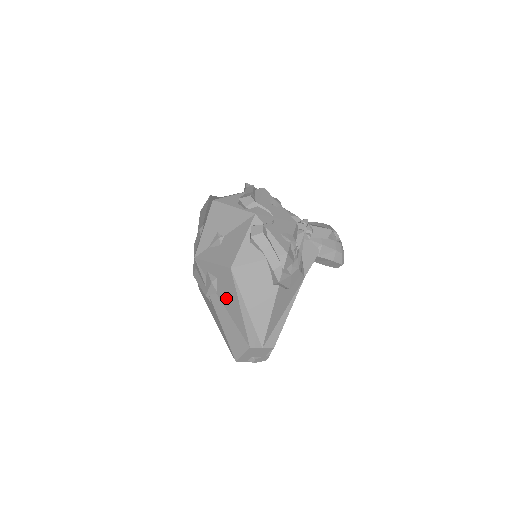
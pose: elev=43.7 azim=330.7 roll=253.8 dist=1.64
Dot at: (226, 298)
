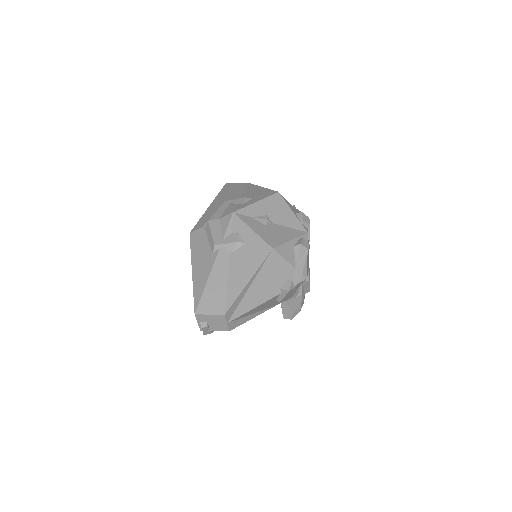
Dot at: (239, 263)
